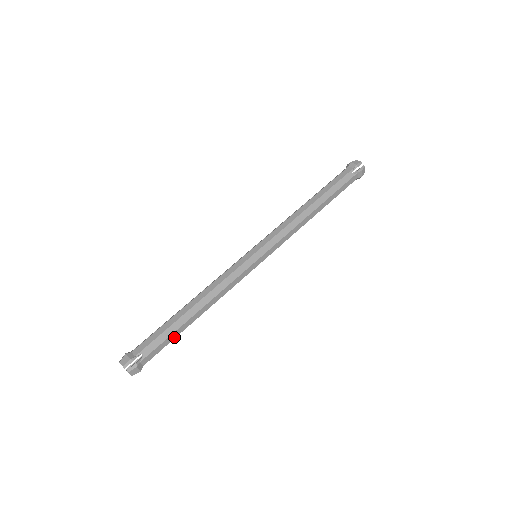
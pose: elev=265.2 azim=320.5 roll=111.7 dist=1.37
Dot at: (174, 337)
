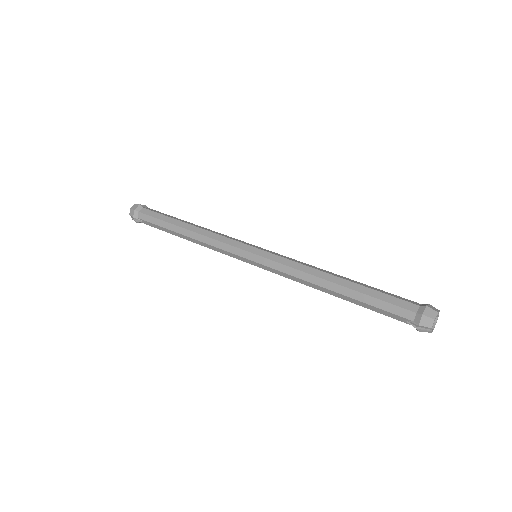
Dot at: occluded
